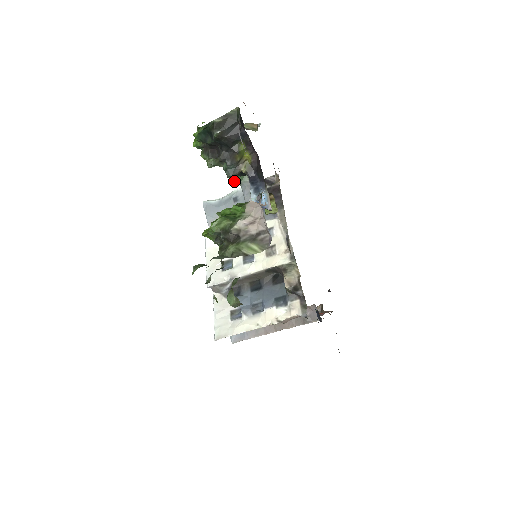
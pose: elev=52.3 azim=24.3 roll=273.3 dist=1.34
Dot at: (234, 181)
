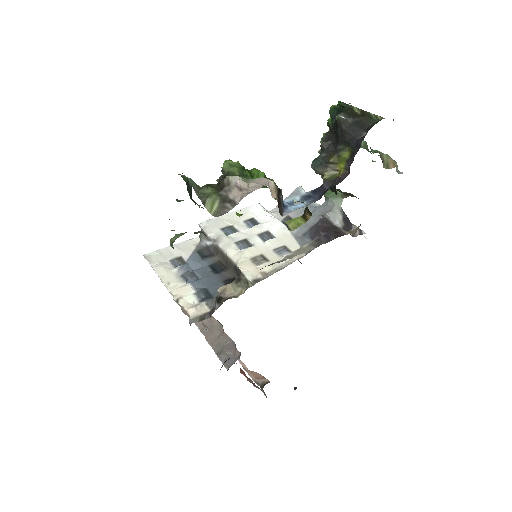
Dot at: occluded
